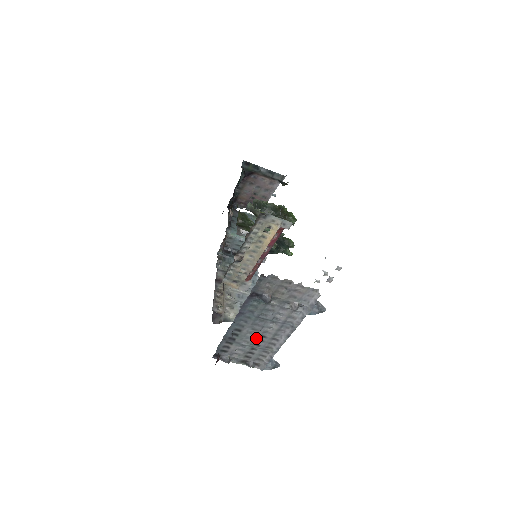
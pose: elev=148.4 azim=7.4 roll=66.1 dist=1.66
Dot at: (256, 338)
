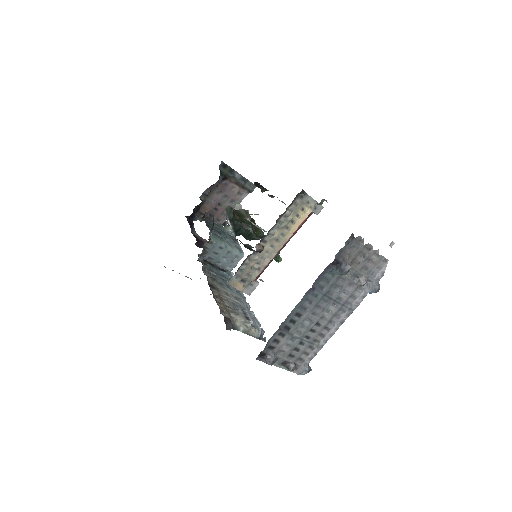
Dot at: (311, 326)
